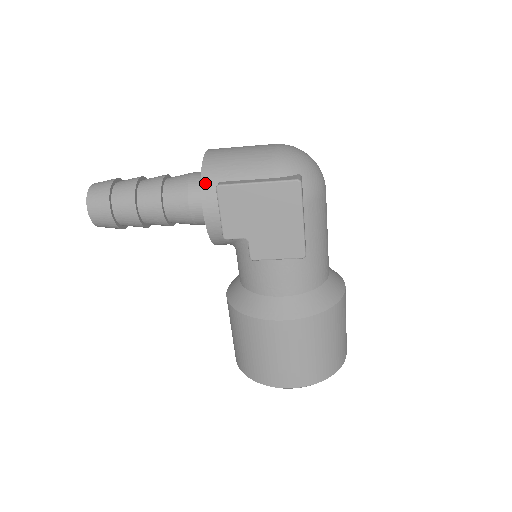
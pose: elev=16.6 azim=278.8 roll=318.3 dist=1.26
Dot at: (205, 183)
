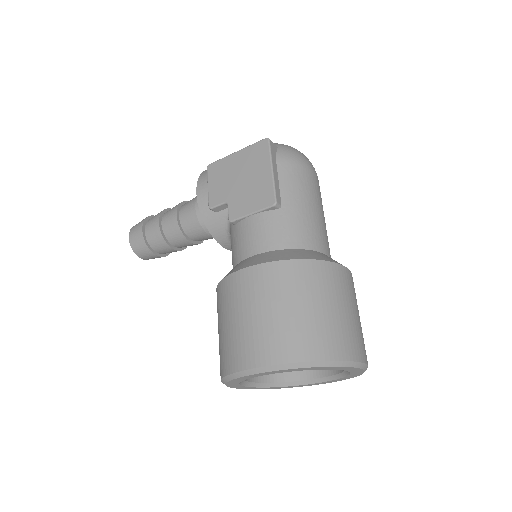
Dot at: (203, 173)
